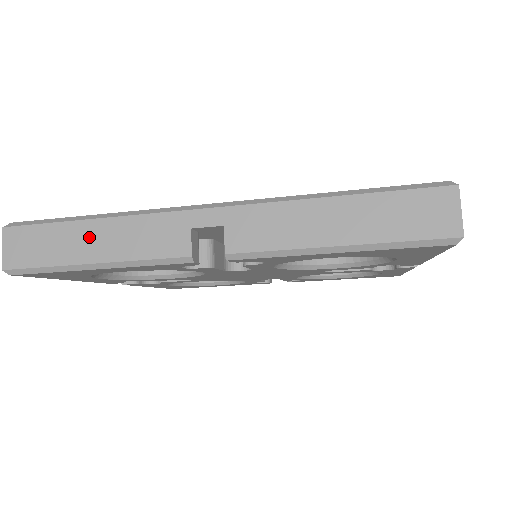
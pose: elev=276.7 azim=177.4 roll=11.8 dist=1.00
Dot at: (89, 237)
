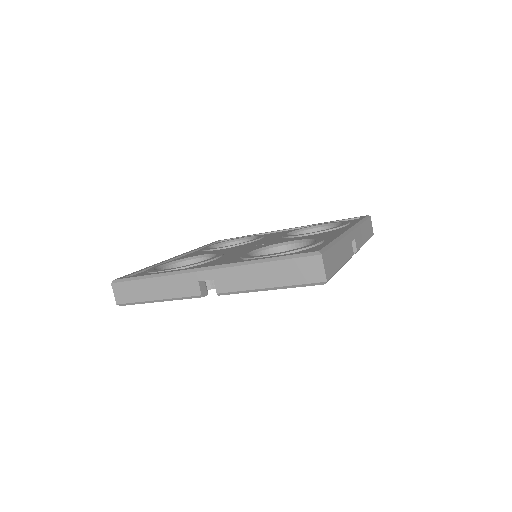
Dot at: (152, 287)
